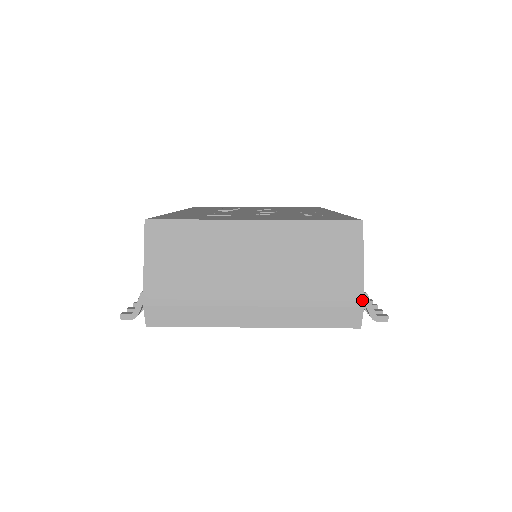
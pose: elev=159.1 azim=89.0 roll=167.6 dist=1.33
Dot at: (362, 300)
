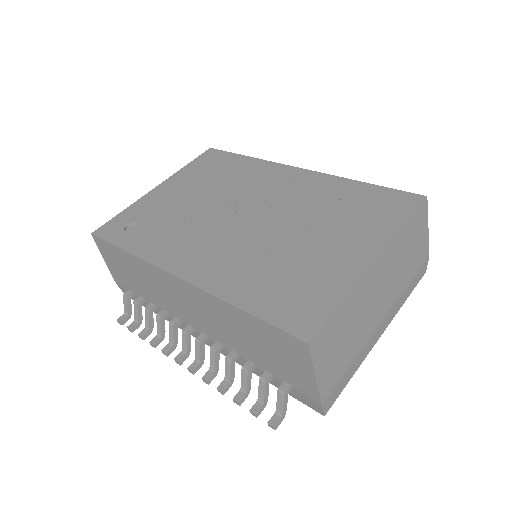
Dot at: (428, 254)
